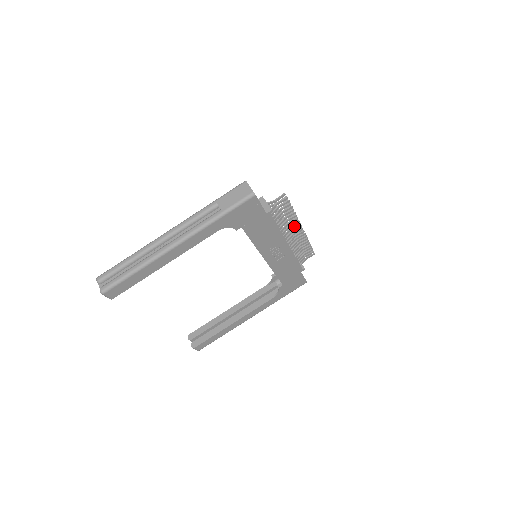
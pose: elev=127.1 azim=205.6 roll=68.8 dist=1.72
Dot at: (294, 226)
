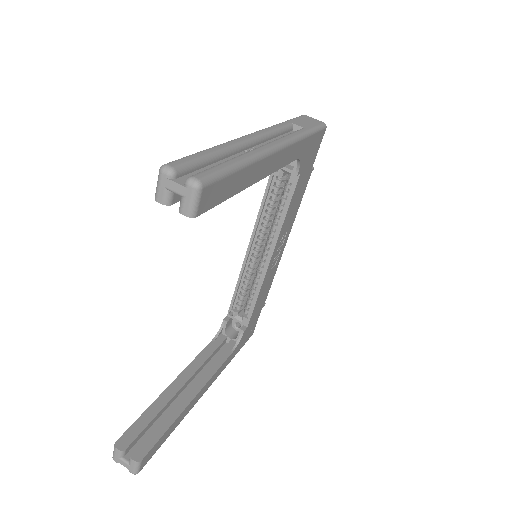
Dot at: occluded
